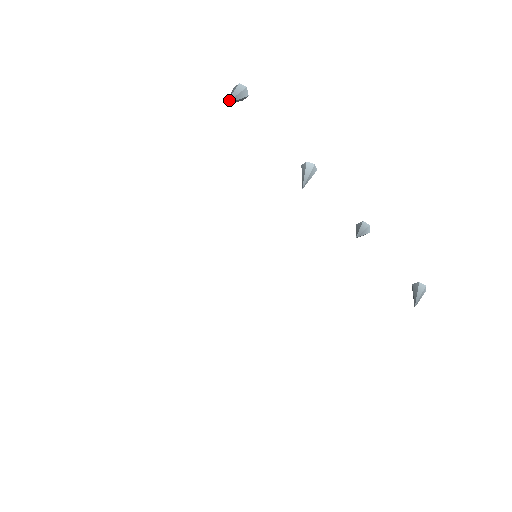
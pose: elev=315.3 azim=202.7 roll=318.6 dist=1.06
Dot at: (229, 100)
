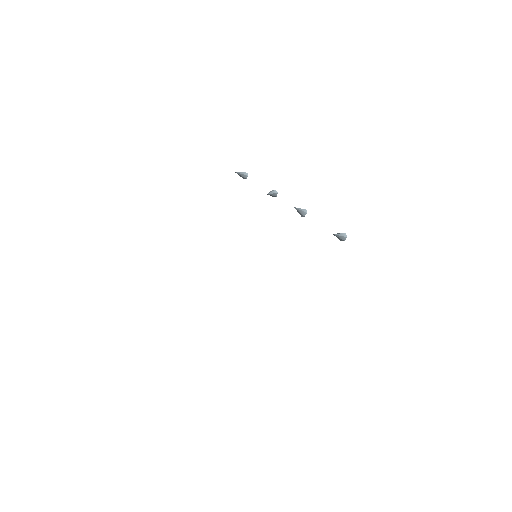
Dot at: (237, 172)
